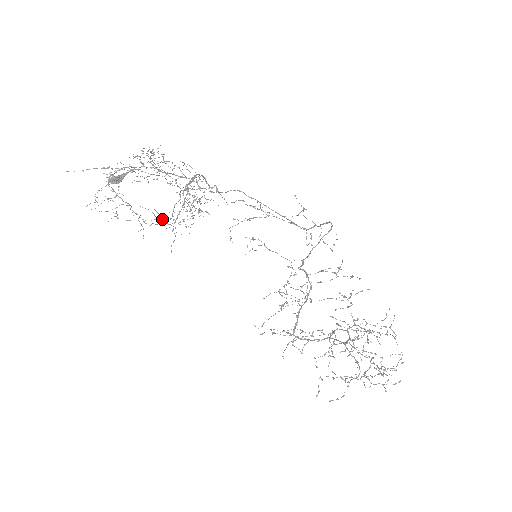
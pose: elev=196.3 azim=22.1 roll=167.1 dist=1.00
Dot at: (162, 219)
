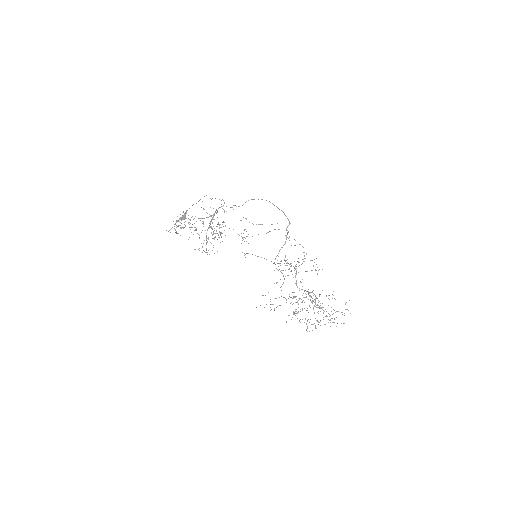
Dot at: occluded
